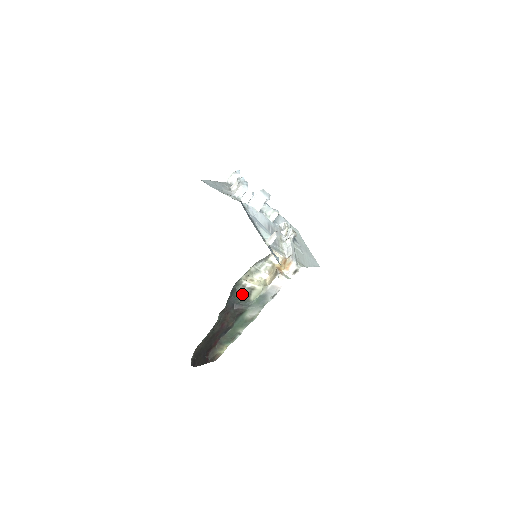
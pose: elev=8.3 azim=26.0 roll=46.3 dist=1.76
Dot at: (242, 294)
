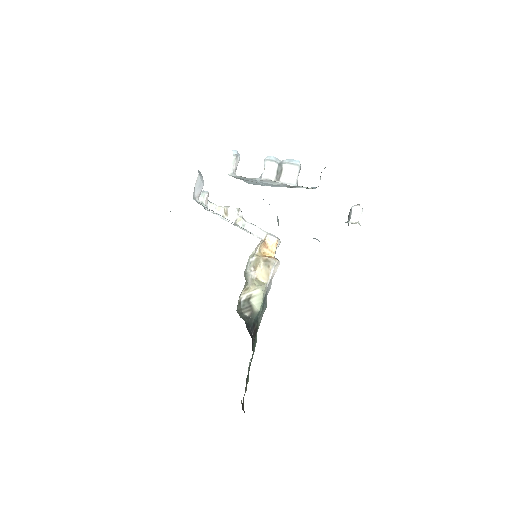
Dot at: (243, 313)
